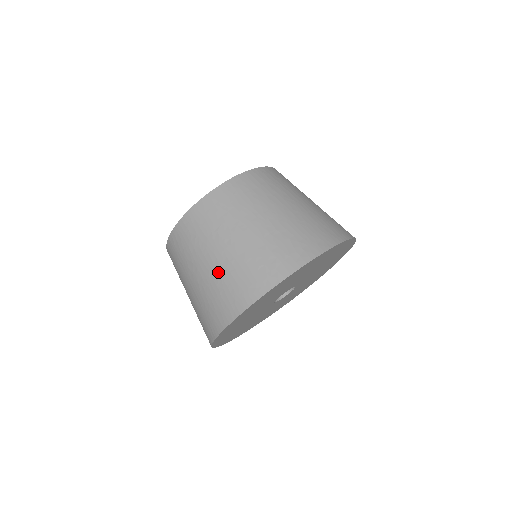
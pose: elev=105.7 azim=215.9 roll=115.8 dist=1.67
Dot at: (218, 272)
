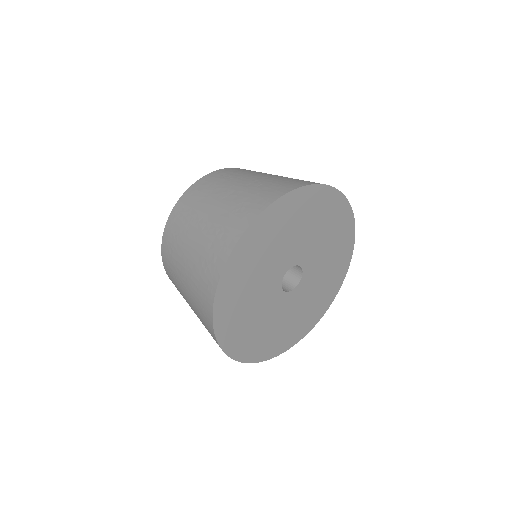
Dot at: (258, 182)
